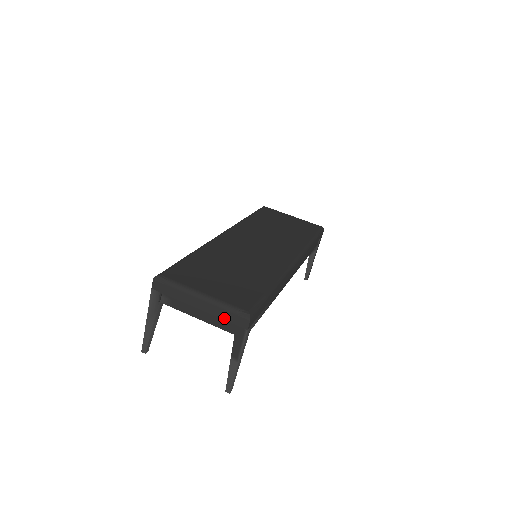
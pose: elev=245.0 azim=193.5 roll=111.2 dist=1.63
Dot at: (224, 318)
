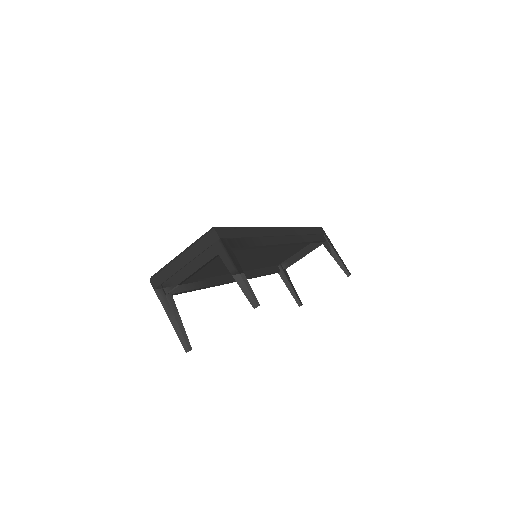
Dot at: (202, 250)
